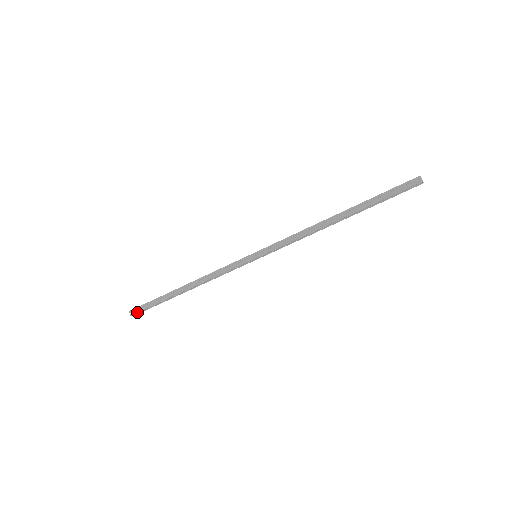
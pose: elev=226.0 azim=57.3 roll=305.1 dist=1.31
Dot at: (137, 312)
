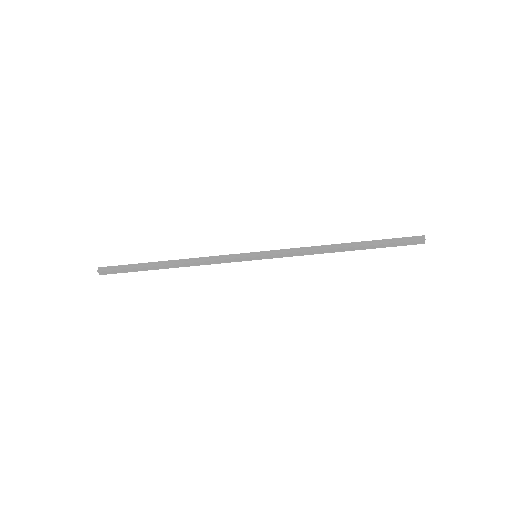
Dot at: (107, 270)
